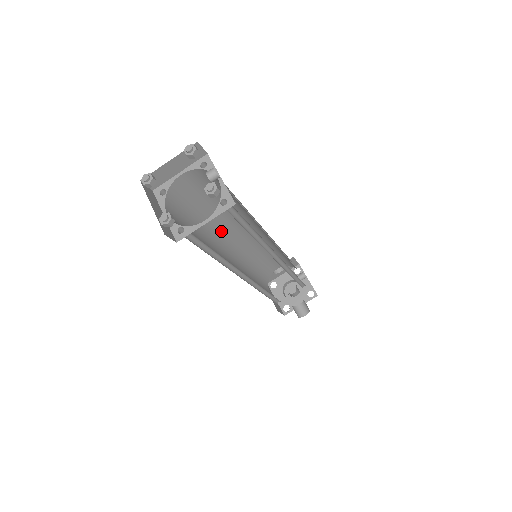
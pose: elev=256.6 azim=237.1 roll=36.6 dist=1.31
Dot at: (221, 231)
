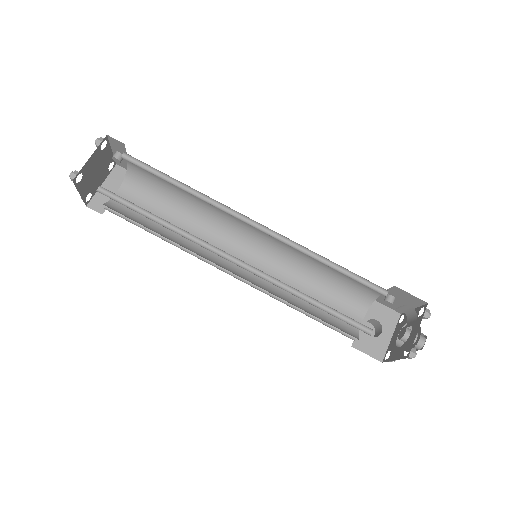
Dot at: (203, 250)
